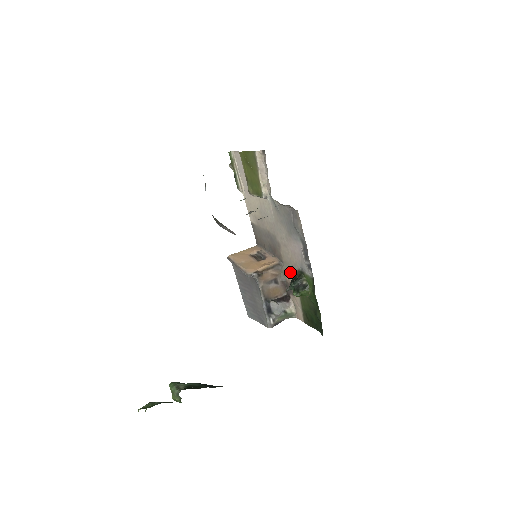
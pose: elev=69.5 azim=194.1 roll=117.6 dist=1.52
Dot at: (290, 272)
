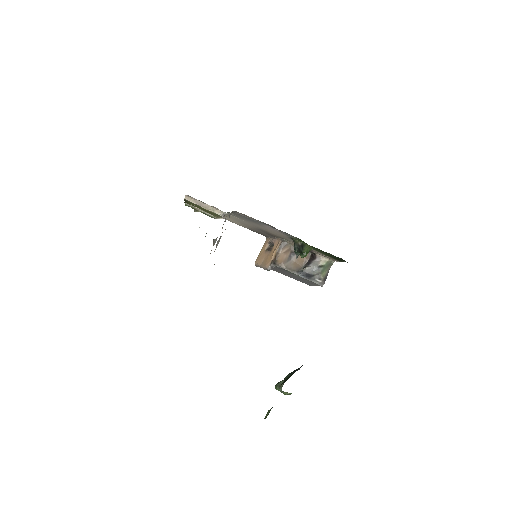
Dot at: (292, 241)
